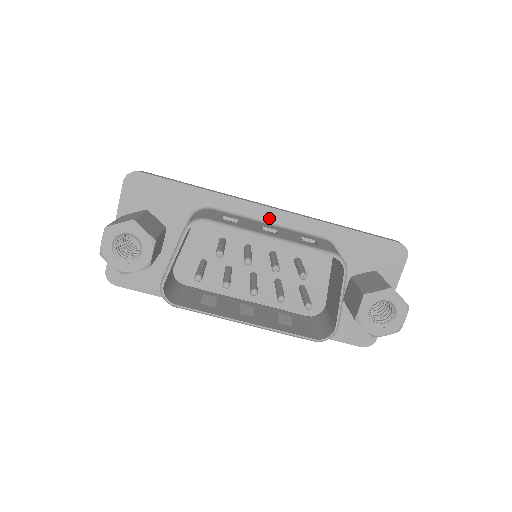
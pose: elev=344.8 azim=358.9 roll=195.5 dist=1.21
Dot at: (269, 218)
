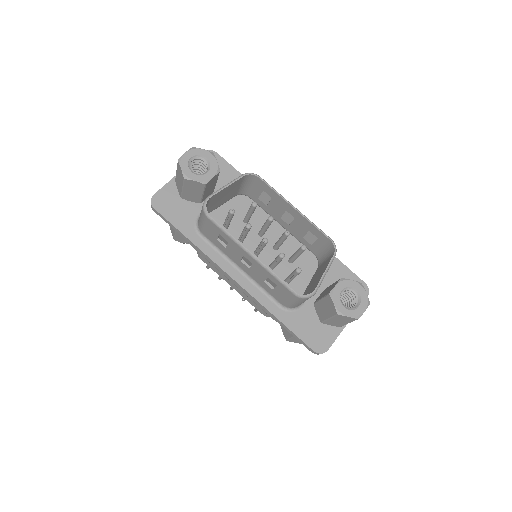
Dot at: occluded
